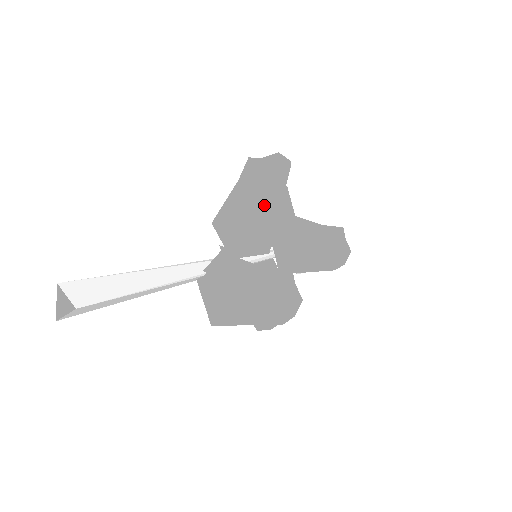
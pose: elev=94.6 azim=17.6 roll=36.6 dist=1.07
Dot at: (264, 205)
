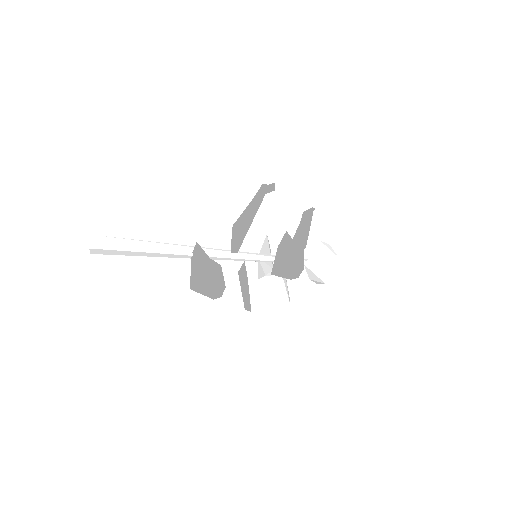
Dot at: (250, 219)
